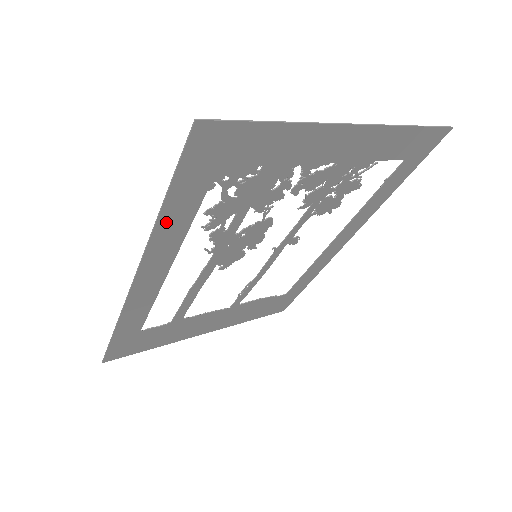
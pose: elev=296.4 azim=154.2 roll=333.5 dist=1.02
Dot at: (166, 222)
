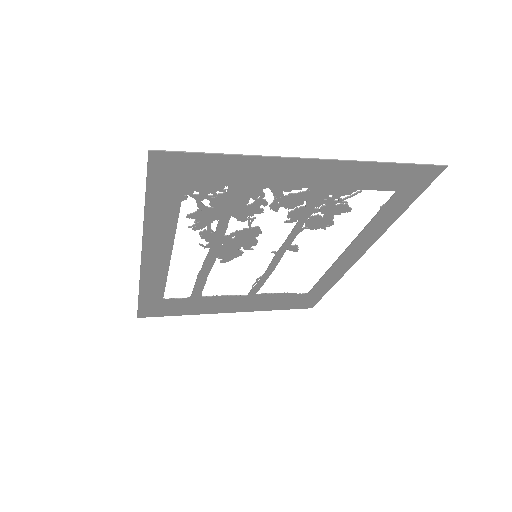
Dot at: (153, 220)
